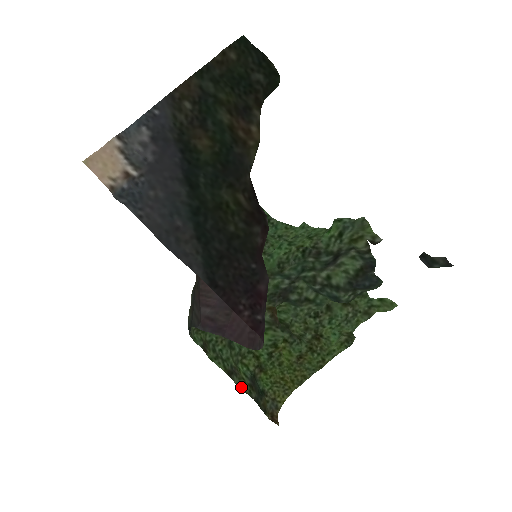
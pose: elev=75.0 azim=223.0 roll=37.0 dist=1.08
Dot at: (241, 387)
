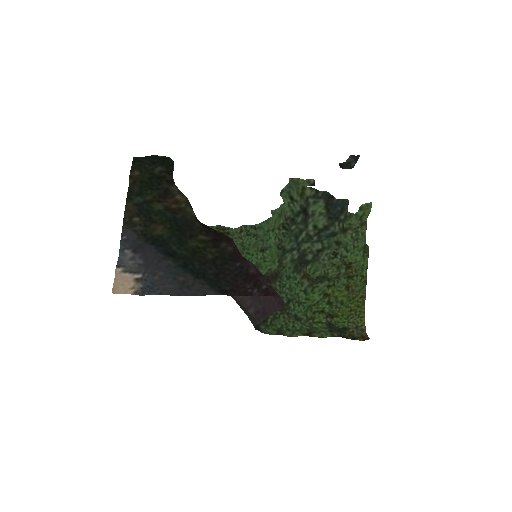
Dot at: (324, 337)
